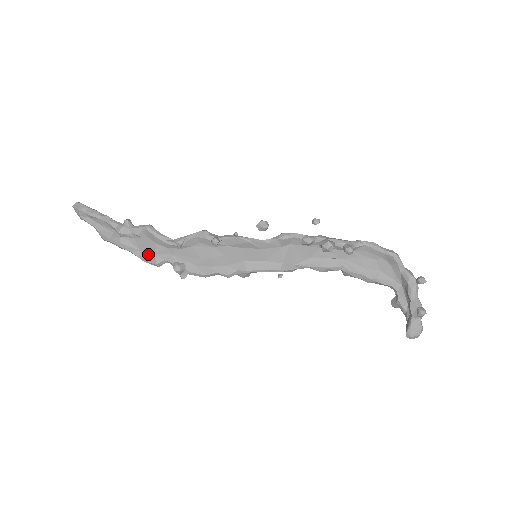
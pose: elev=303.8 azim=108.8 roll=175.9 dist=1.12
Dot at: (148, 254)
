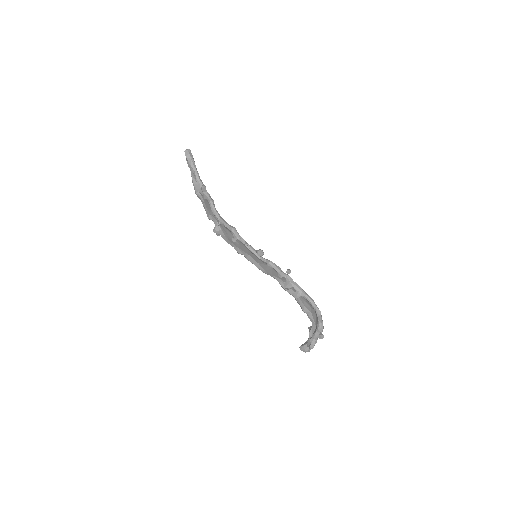
Dot at: (207, 210)
